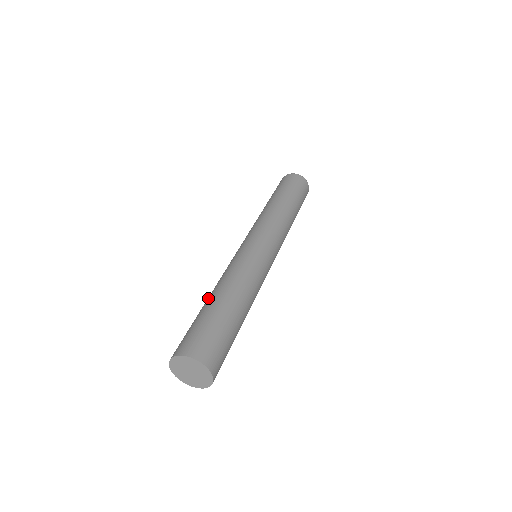
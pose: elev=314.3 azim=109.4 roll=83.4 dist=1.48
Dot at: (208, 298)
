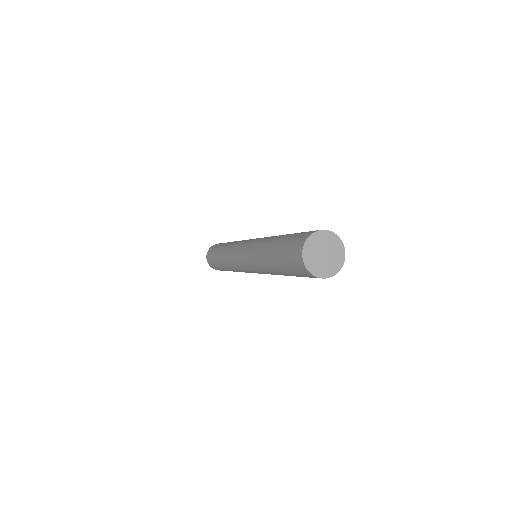
Dot at: (271, 243)
